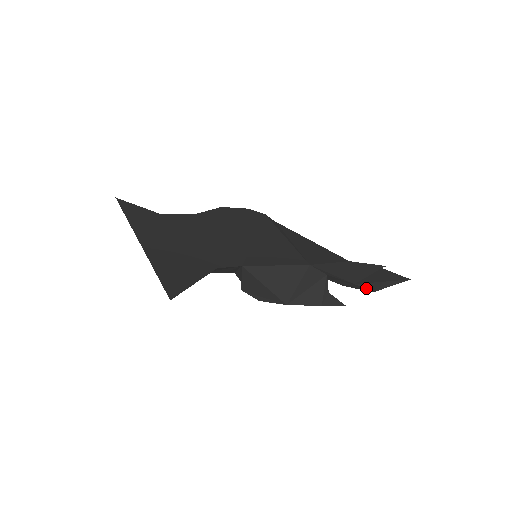
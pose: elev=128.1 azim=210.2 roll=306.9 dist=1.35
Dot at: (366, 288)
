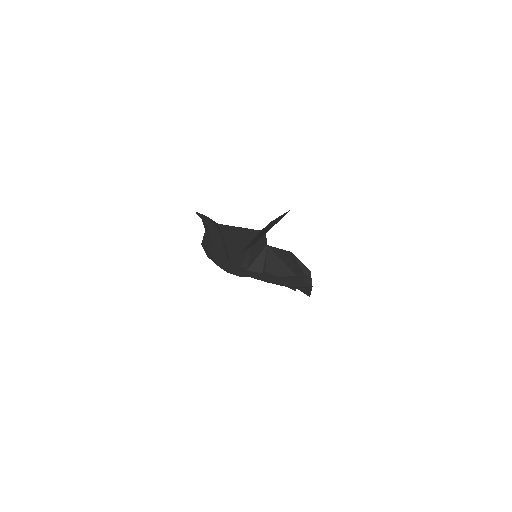
Dot at: (311, 280)
